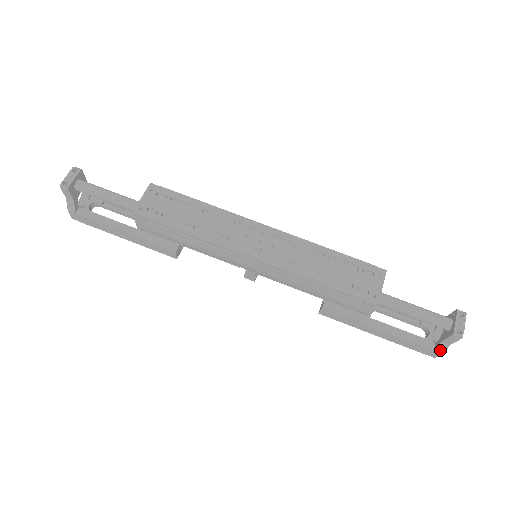
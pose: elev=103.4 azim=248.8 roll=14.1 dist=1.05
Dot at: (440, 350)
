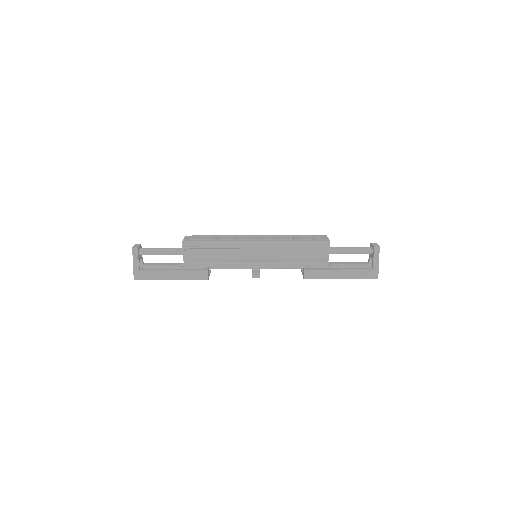
Dot at: (376, 267)
